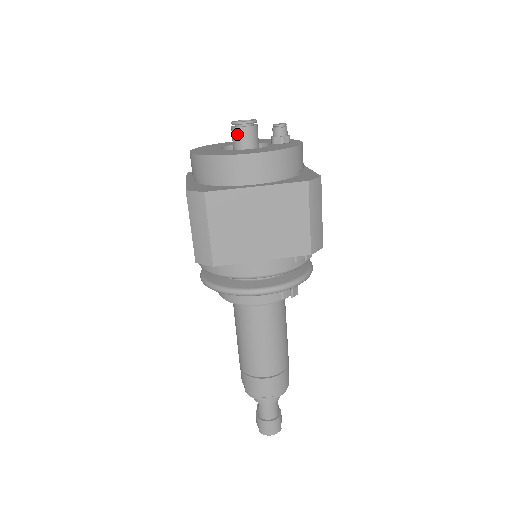
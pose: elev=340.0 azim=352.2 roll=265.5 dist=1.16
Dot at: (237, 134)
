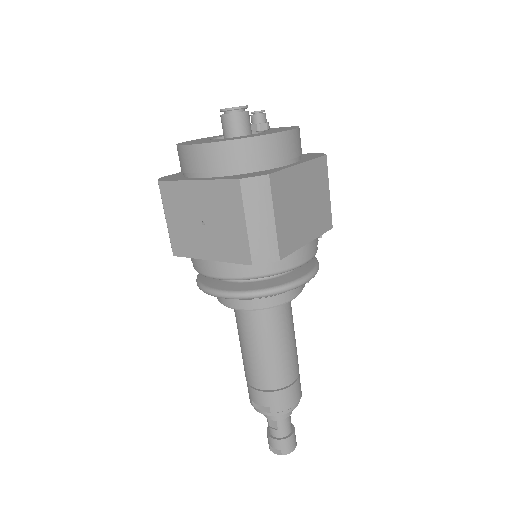
Dot at: (238, 120)
